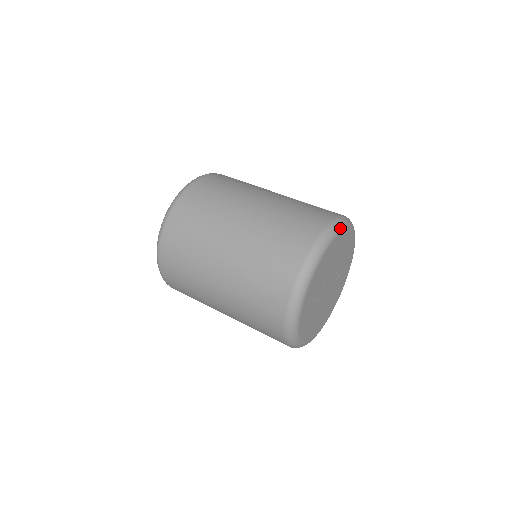
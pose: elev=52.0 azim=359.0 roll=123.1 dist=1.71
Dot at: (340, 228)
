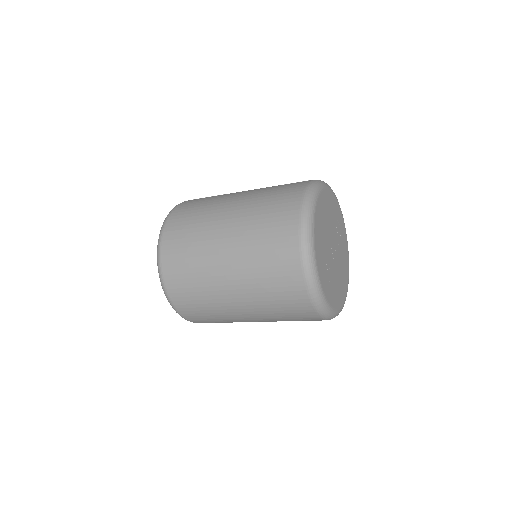
Dot at: (318, 189)
